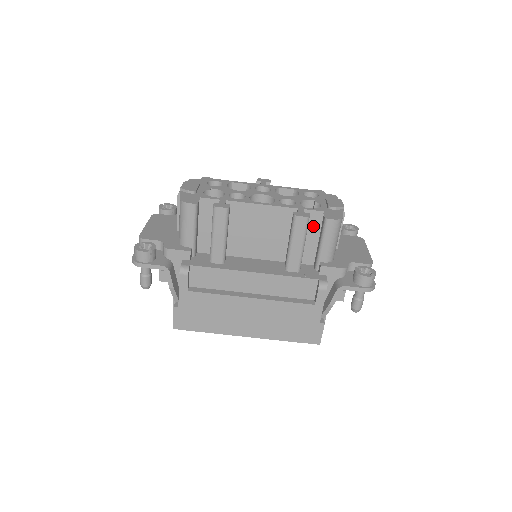
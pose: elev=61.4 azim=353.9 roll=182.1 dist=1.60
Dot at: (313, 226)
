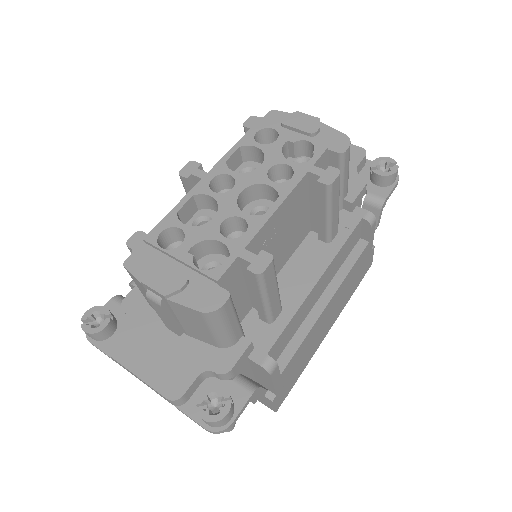
Dot at: occluded
